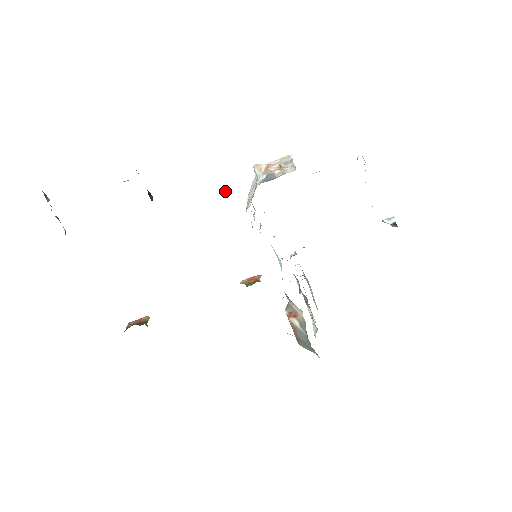
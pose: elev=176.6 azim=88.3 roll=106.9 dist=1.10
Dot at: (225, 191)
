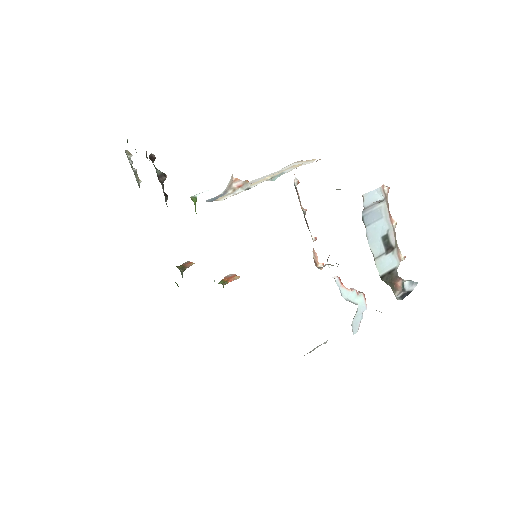
Dot at: (201, 193)
